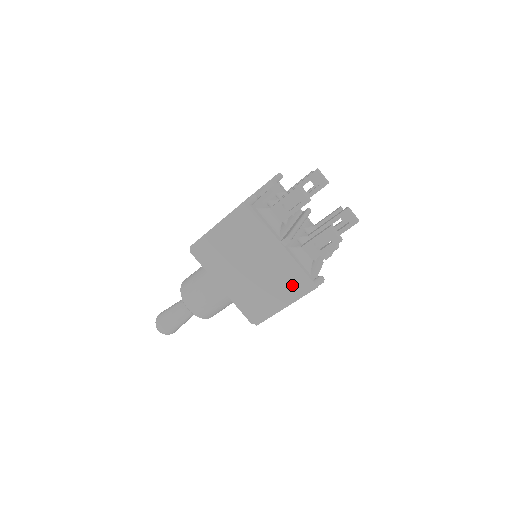
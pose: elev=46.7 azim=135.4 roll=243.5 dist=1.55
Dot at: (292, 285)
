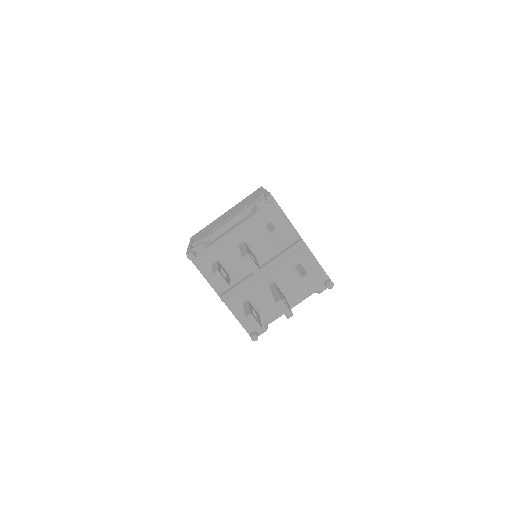
Dot at: occluded
